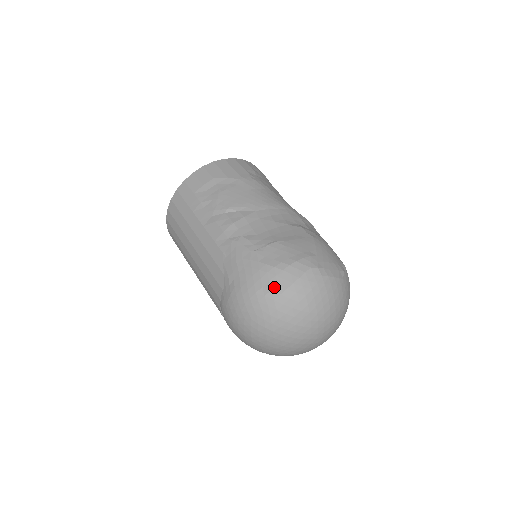
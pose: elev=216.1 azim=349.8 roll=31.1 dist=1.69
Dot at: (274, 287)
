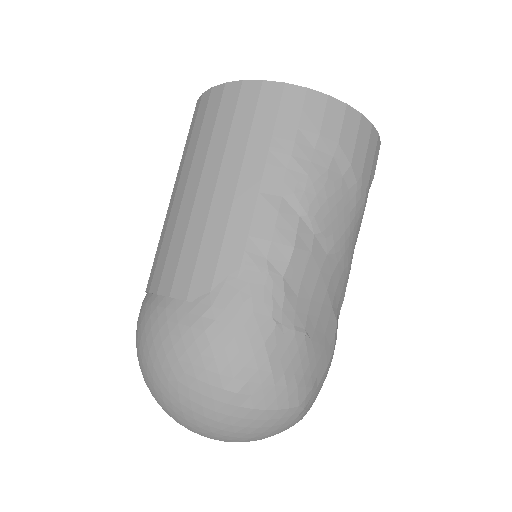
Dot at: (245, 393)
